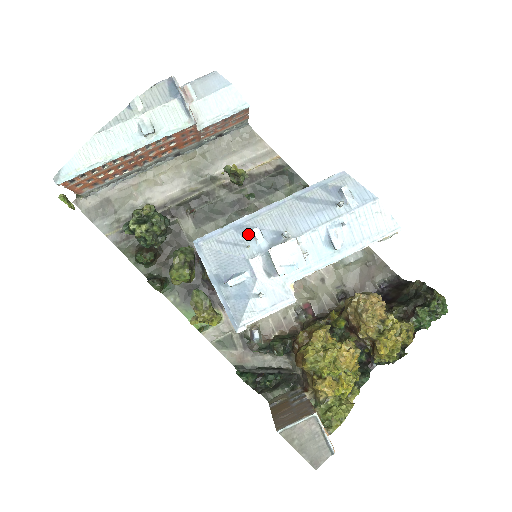
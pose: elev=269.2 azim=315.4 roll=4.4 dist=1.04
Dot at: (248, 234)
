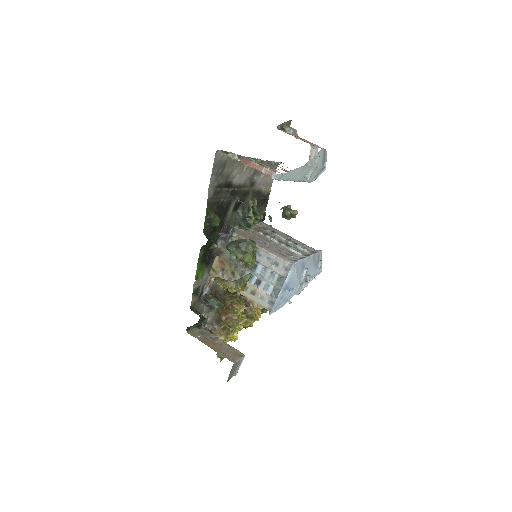
Dot at: (303, 269)
